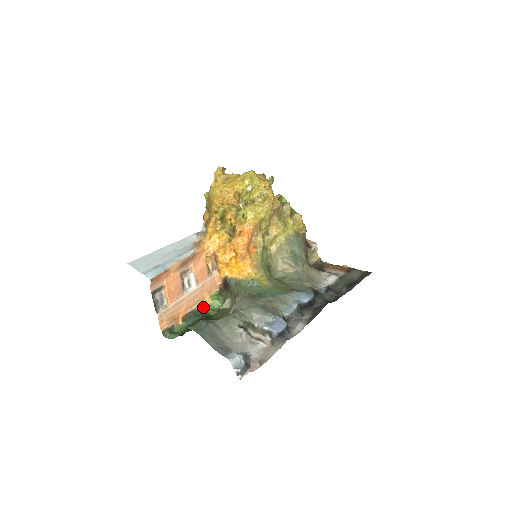
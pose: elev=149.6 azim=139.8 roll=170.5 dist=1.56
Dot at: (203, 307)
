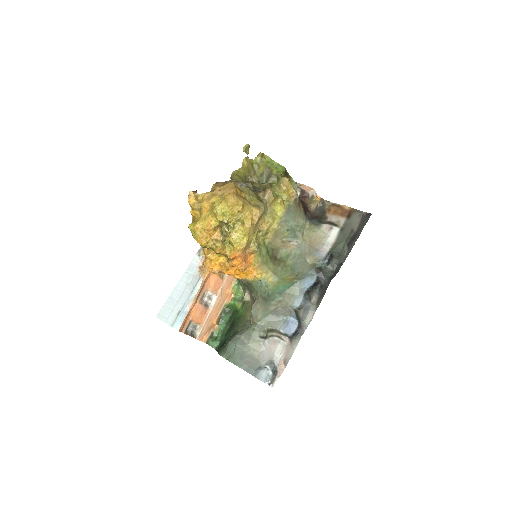
Dot at: (230, 299)
